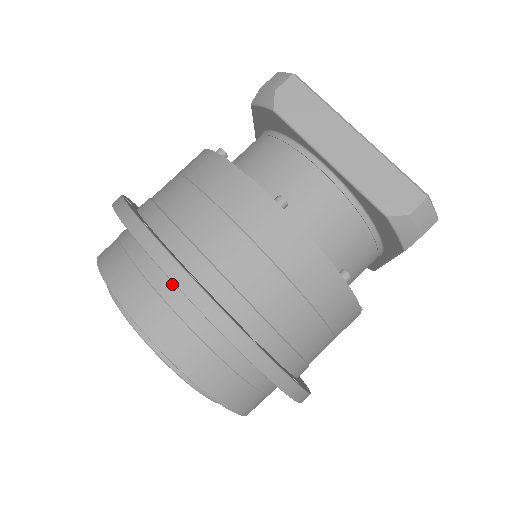
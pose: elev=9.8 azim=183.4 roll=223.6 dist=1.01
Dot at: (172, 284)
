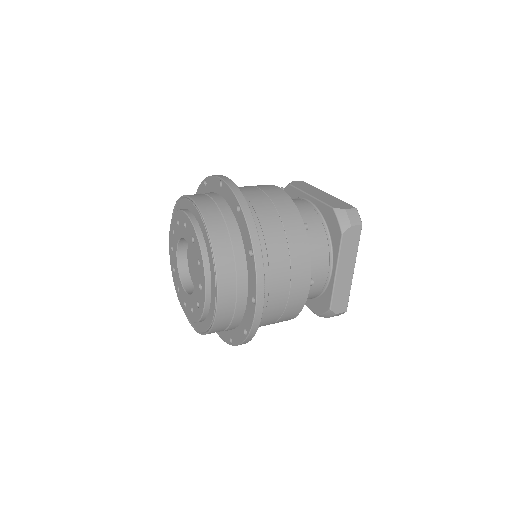
Dot at: (215, 194)
